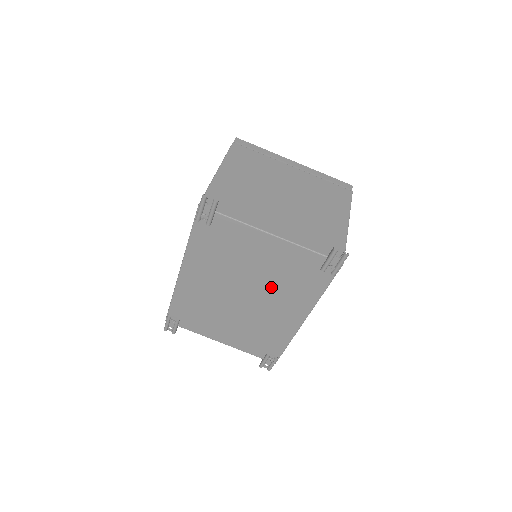
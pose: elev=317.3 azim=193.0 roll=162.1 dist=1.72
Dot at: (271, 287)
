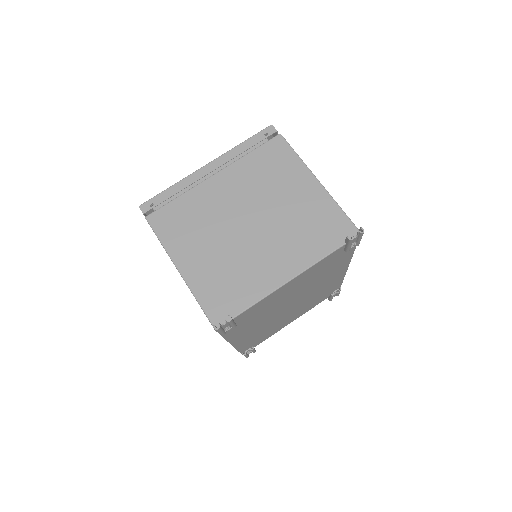
Dot at: (310, 286)
